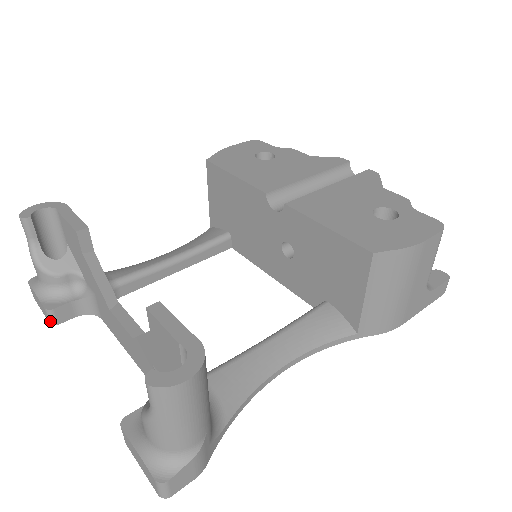
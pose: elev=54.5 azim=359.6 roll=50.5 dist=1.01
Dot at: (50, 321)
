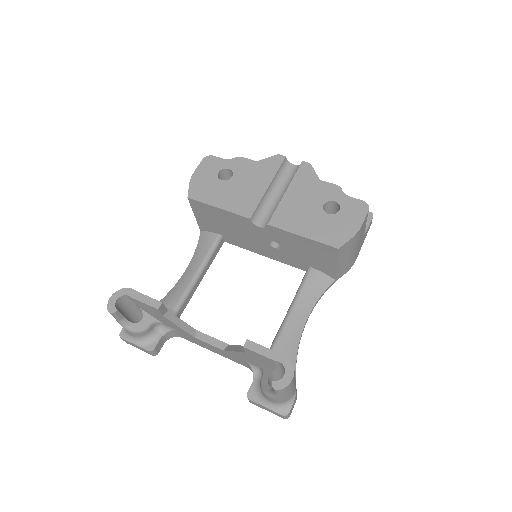
Dot at: (153, 355)
